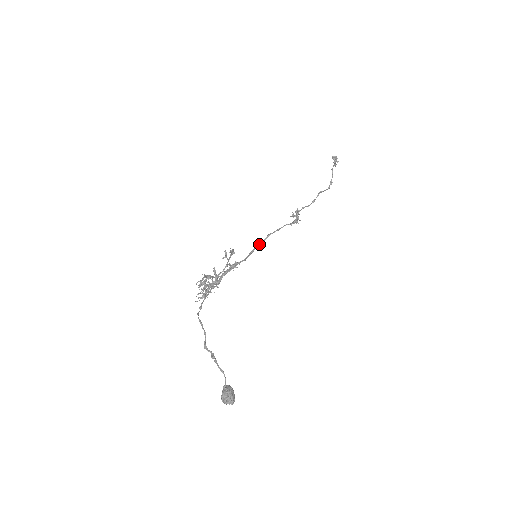
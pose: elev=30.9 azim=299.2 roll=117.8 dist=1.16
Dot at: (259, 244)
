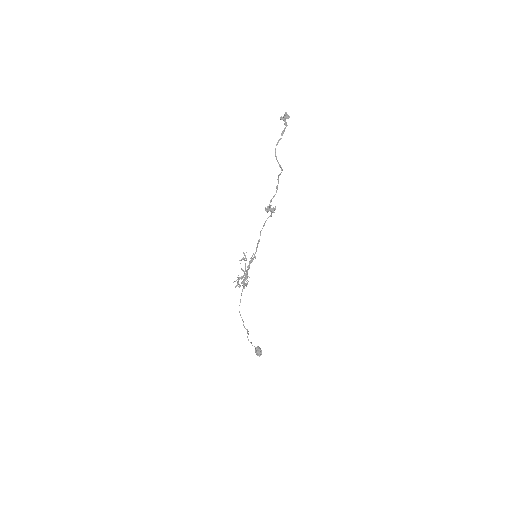
Dot at: (258, 242)
